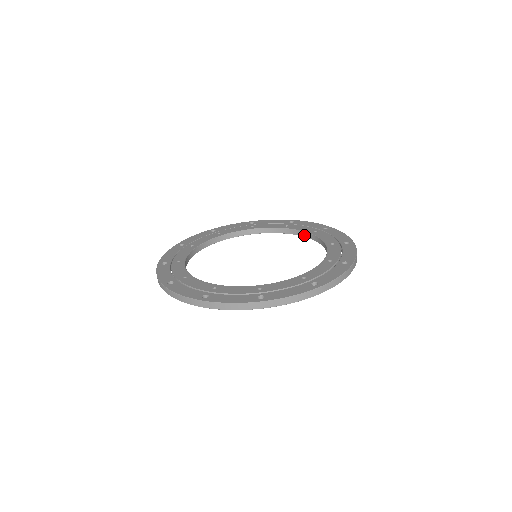
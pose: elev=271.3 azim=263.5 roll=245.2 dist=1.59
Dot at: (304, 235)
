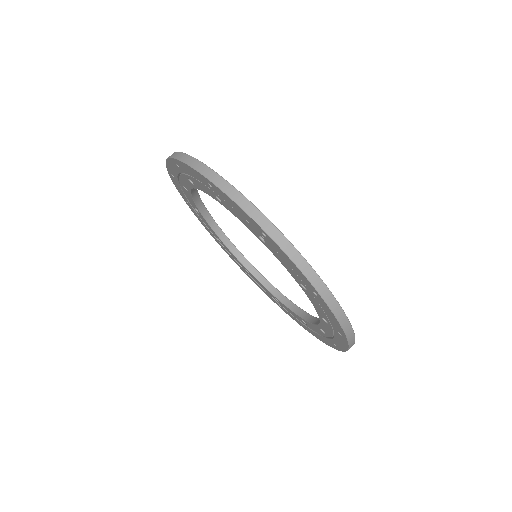
Dot at: (295, 310)
